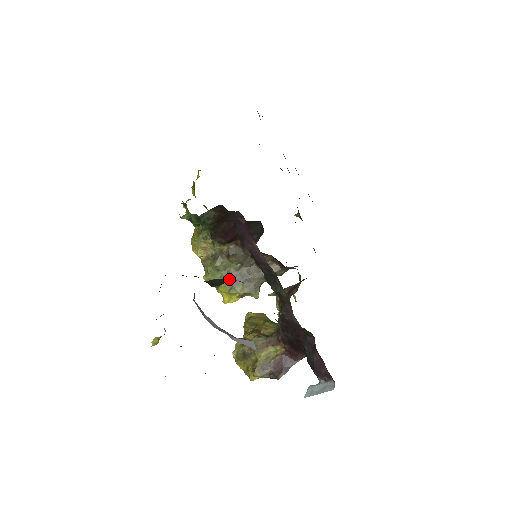
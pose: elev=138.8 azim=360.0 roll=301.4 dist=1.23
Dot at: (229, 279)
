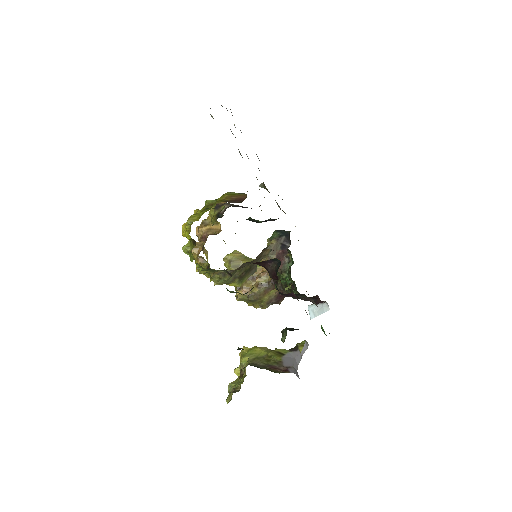
Dot at: (238, 278)
